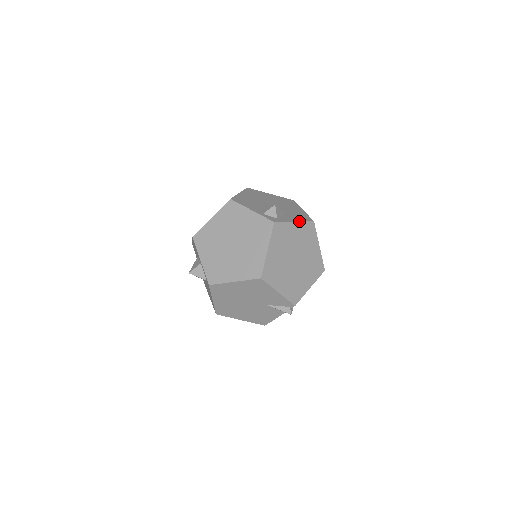
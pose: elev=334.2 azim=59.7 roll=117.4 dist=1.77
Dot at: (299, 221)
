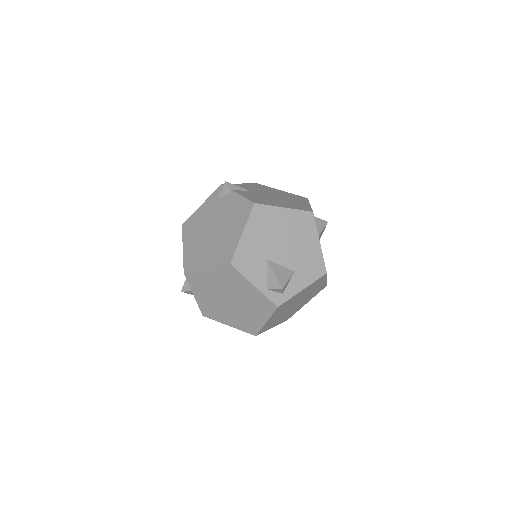
Dot at: (308, 285)
